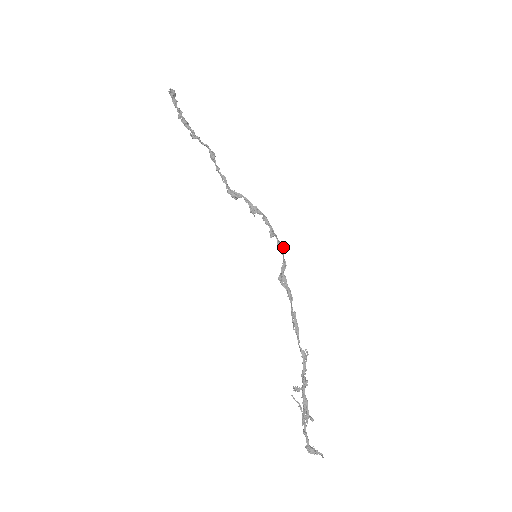
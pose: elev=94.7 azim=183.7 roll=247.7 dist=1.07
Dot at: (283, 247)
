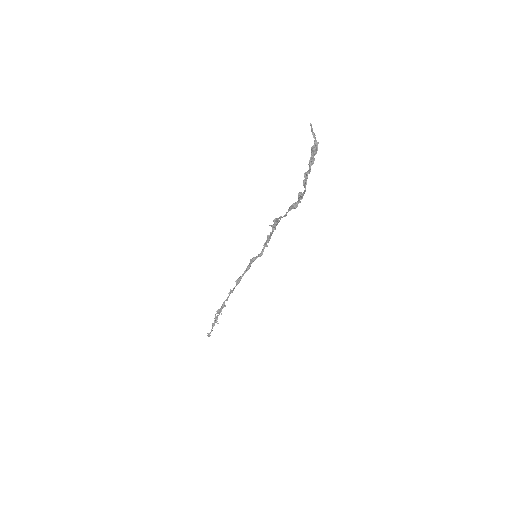
Dot at: occluded
